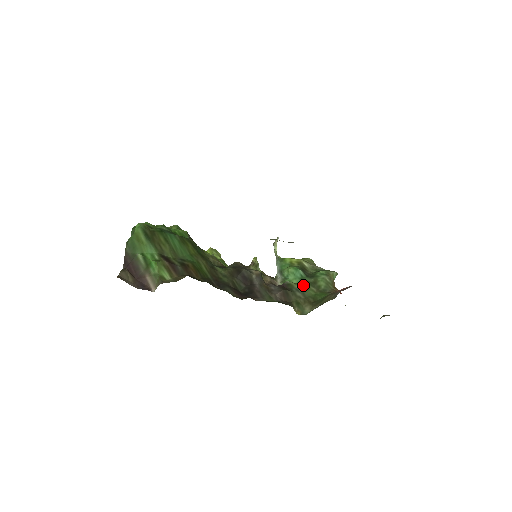
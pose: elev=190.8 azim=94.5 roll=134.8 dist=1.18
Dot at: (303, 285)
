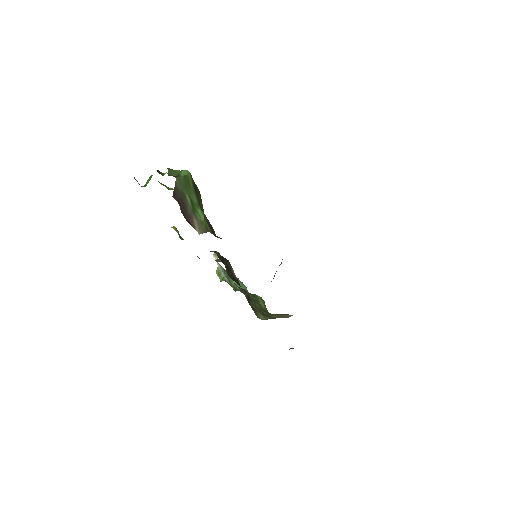
Dot at: occluded
